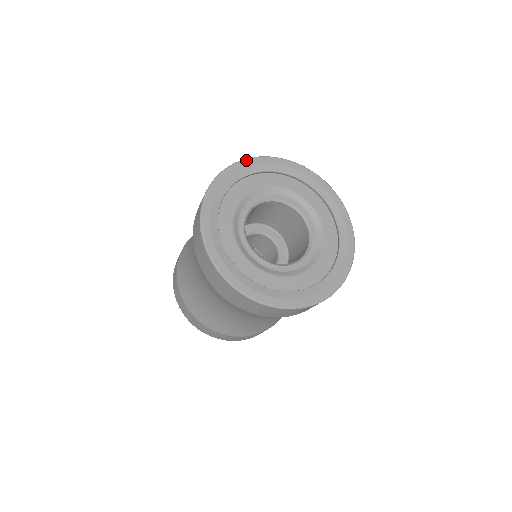
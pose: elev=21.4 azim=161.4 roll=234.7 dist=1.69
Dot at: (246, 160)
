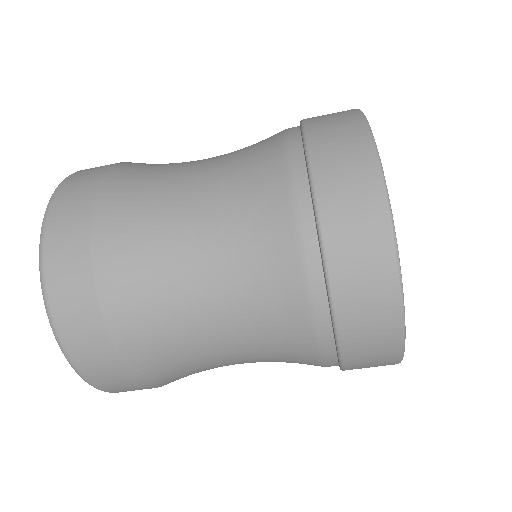
Dot at: occluded
